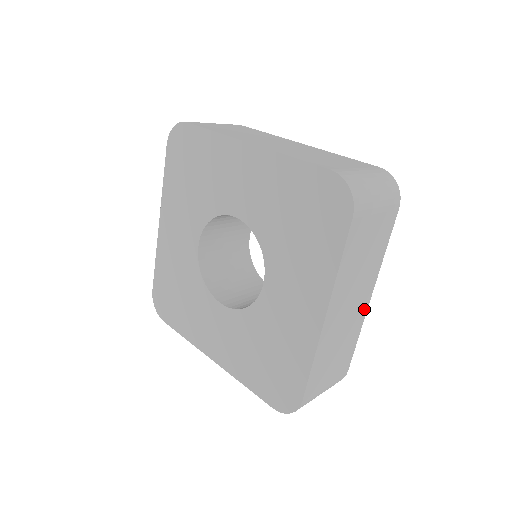
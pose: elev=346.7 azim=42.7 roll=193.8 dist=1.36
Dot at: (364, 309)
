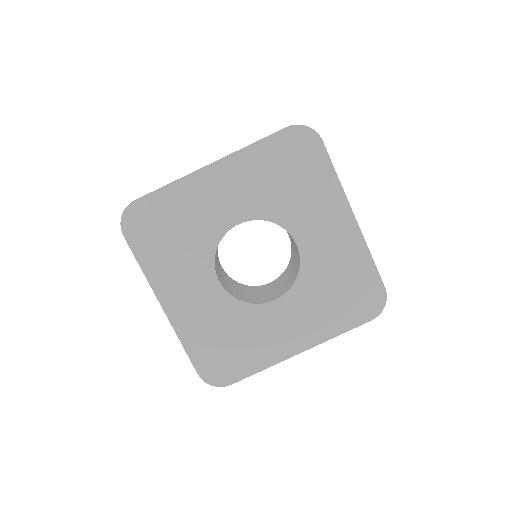
Dot at: occluded
